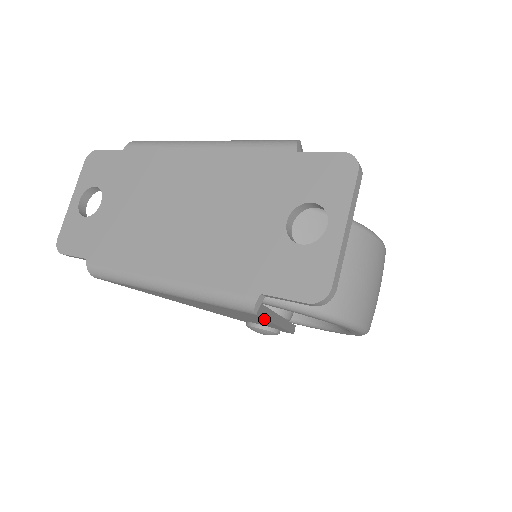
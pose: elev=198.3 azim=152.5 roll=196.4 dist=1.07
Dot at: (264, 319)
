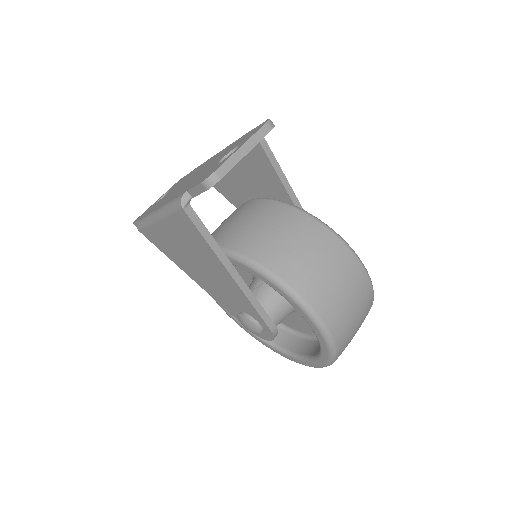
Dot at: (200, 233)
